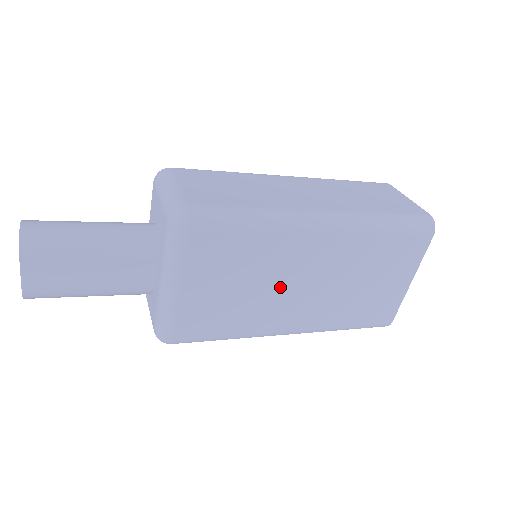
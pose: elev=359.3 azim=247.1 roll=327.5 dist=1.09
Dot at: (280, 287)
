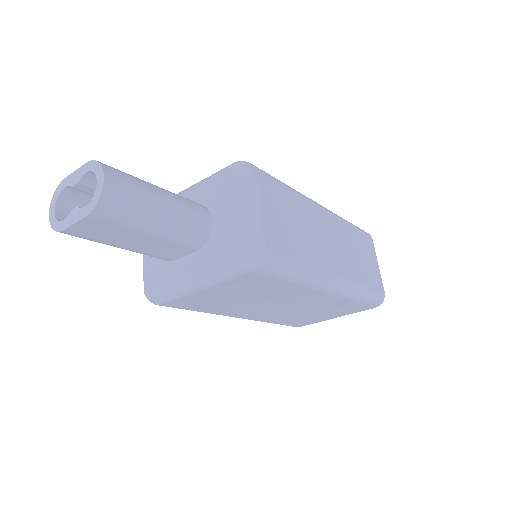
Dot at: (265, 303)
